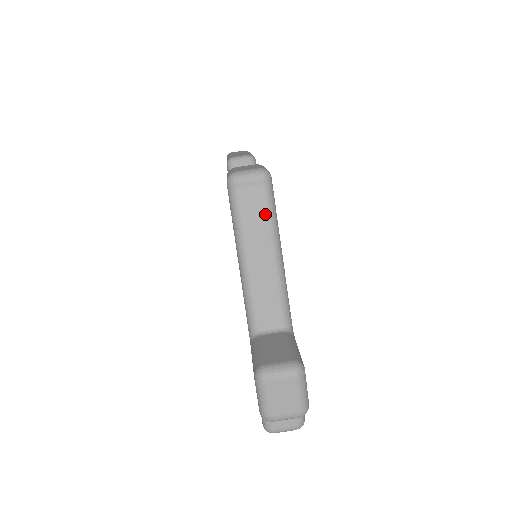
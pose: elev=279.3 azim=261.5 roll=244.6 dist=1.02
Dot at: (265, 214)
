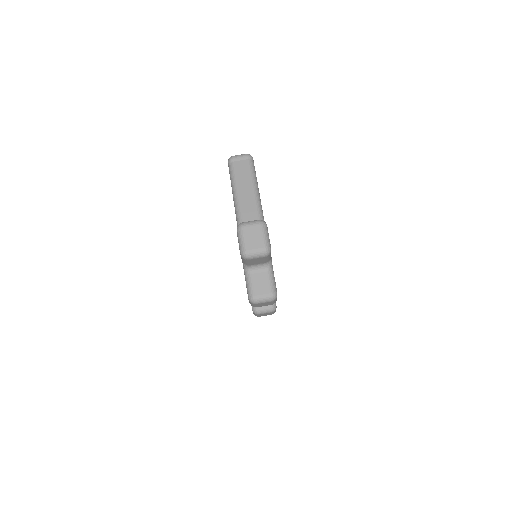
Dot at: (249, 173)
